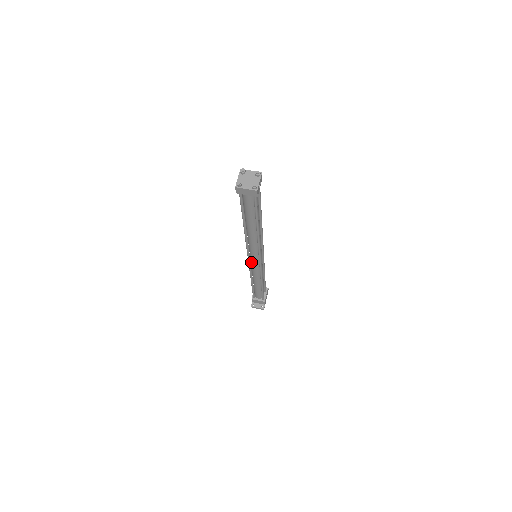
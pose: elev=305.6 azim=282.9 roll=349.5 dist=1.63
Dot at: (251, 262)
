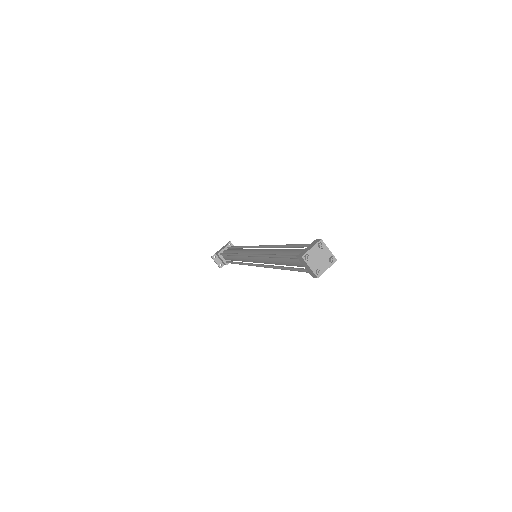
Dot at: occluded
